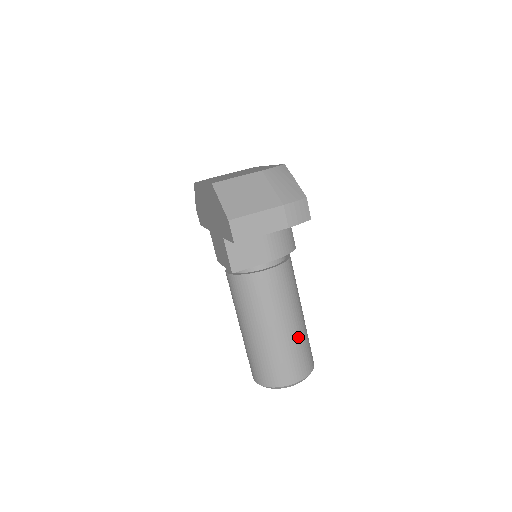
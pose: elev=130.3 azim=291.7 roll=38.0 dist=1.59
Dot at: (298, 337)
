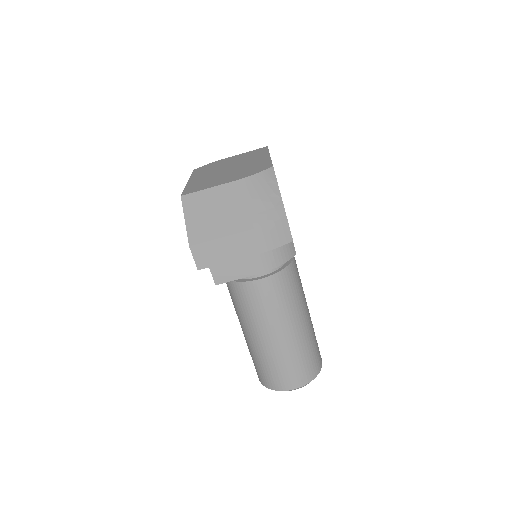
Dot at: (297, 346)
